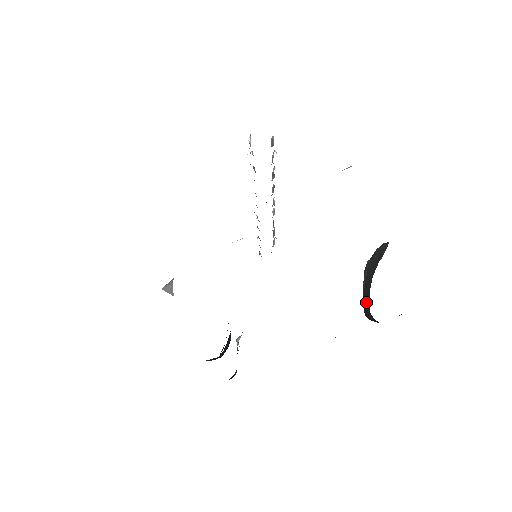
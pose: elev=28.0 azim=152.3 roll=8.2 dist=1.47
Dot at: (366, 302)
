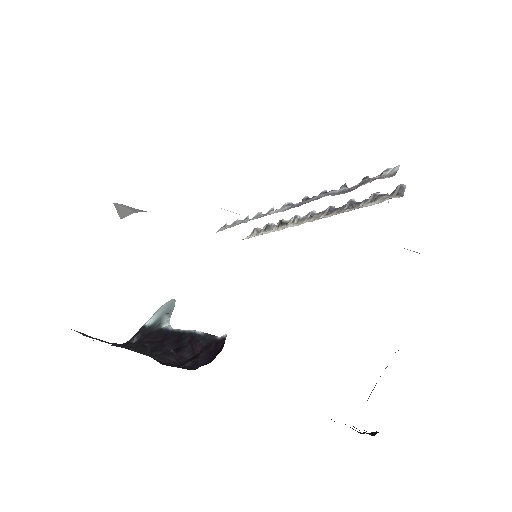
Dot at: occluded
